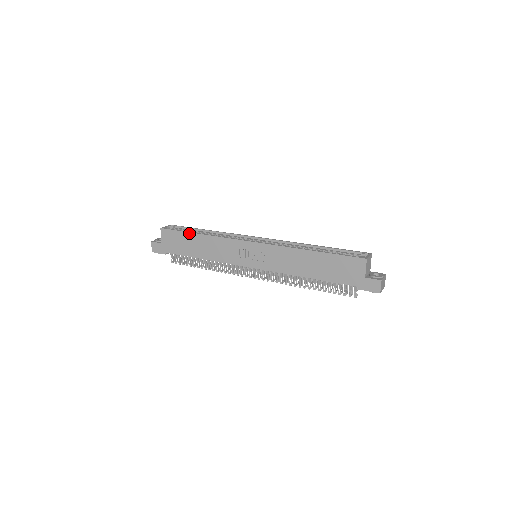
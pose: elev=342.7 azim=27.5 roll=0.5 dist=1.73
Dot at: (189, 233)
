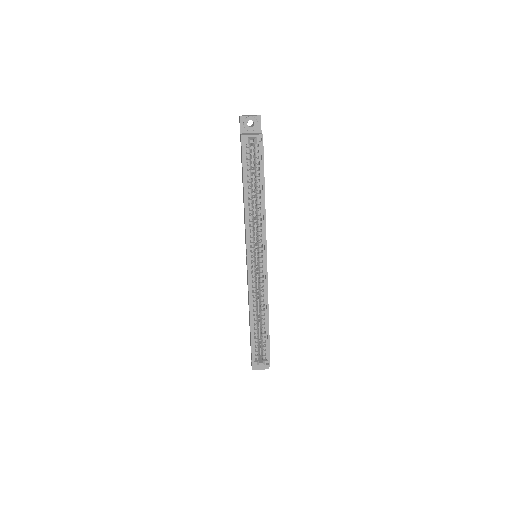
Dot at: (243, 181)
